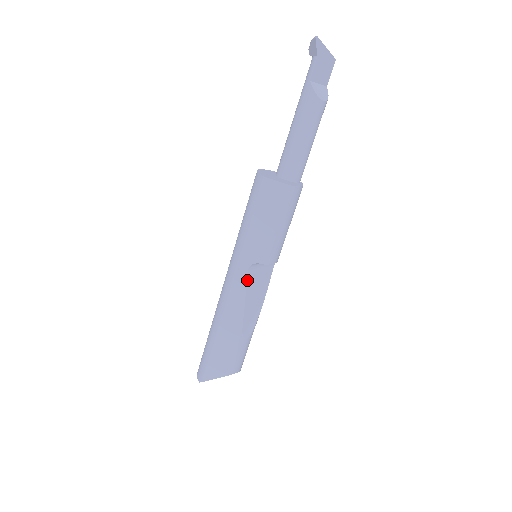
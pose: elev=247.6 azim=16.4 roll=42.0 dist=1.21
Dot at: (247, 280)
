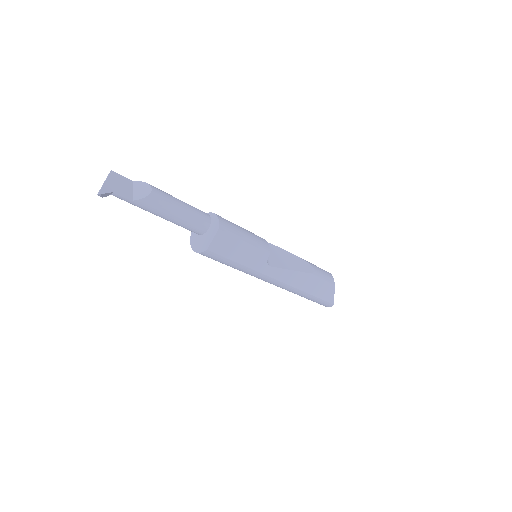
Dot at: (277, 268)
